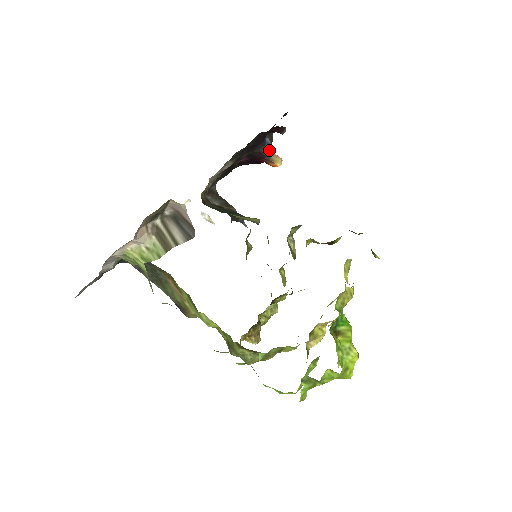
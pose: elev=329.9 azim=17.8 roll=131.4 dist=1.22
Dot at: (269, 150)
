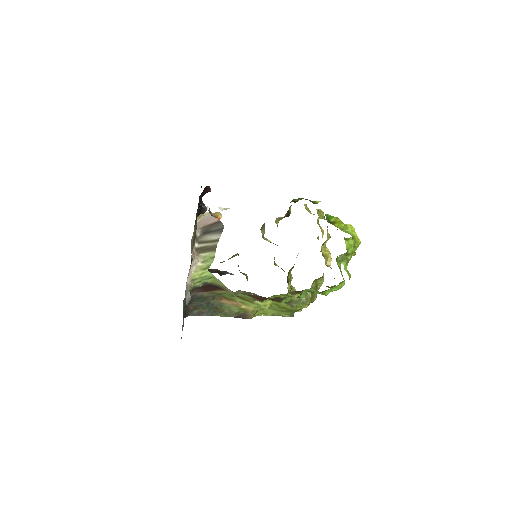
Dot at: (209, 212)
